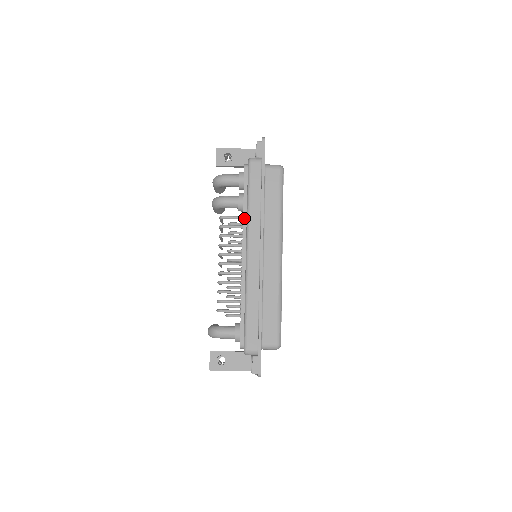
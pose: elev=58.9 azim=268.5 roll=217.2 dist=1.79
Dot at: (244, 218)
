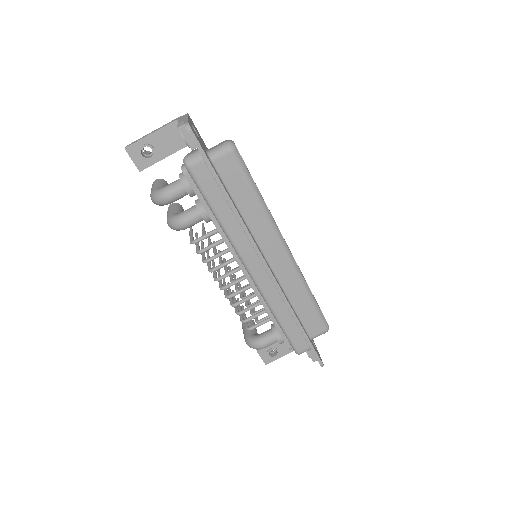
Dot at: (222, 234)
